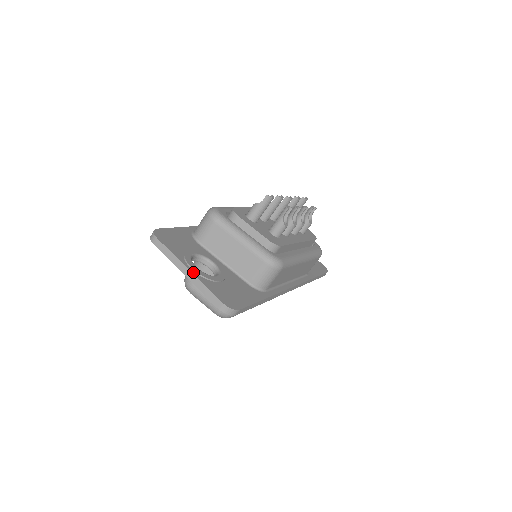
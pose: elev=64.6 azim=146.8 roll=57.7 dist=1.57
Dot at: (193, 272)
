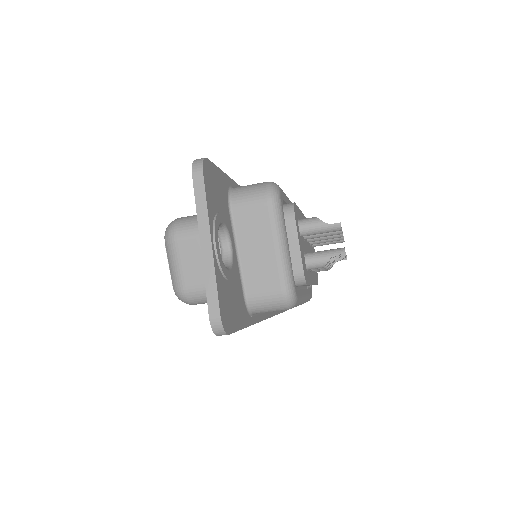
Dot at: (214, 250)
